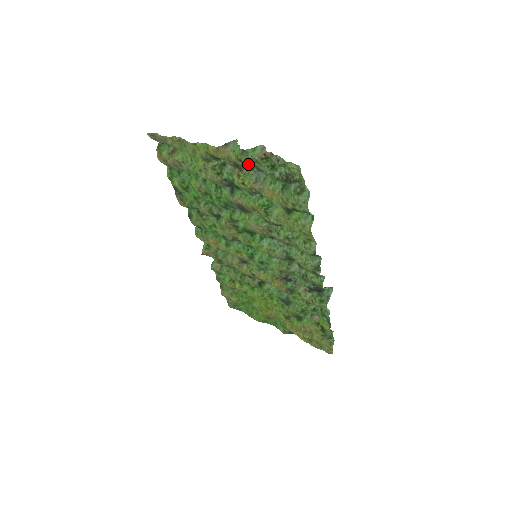
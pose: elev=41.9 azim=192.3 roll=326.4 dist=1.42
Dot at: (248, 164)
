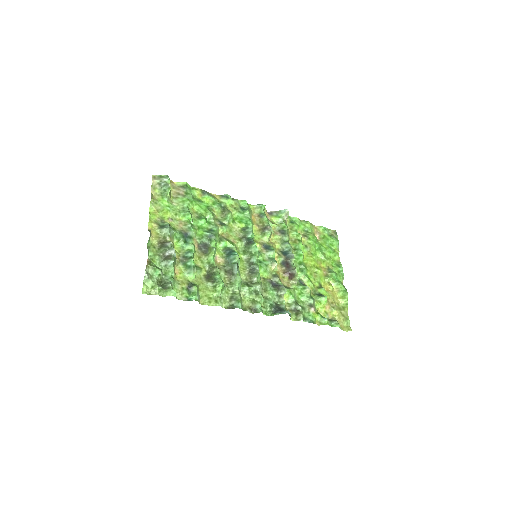
Dot at: (157, 252)
